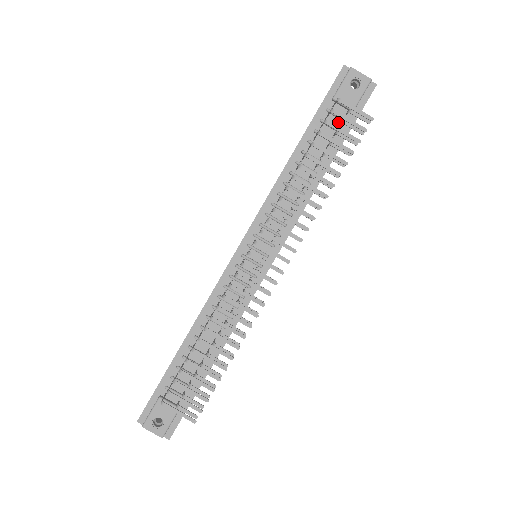
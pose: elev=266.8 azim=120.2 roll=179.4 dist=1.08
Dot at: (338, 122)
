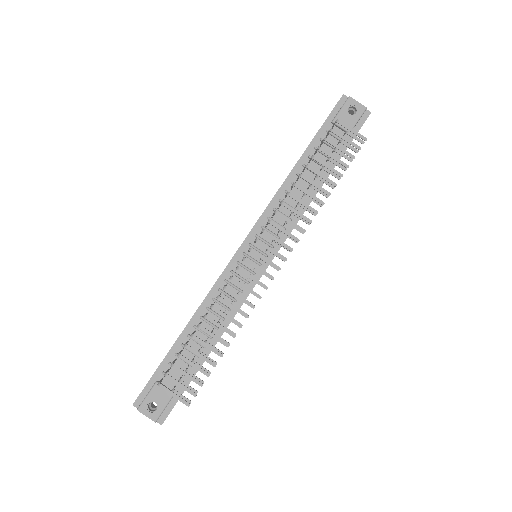
Dot at: (336, 142)
